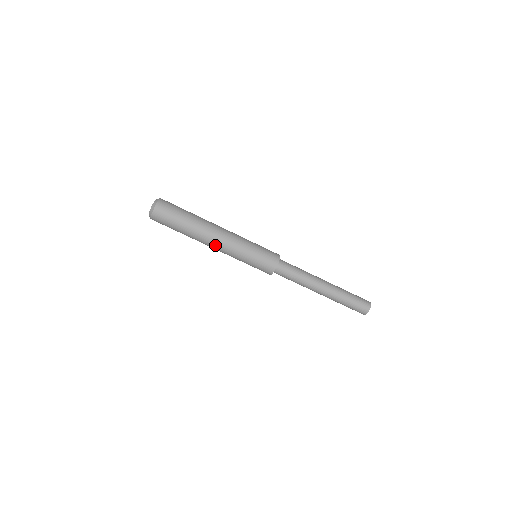
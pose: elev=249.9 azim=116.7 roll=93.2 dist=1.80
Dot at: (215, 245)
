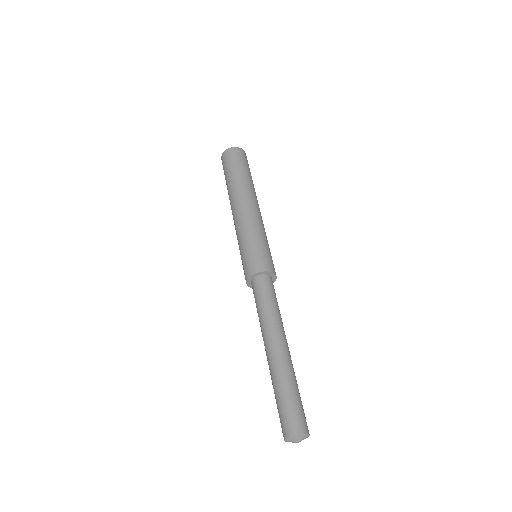
Dot at: (237, 208)
